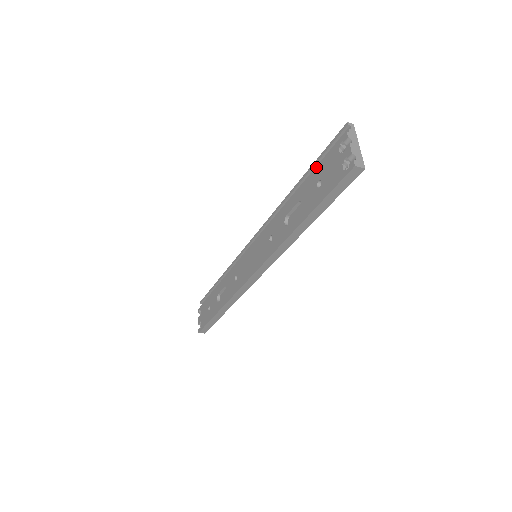
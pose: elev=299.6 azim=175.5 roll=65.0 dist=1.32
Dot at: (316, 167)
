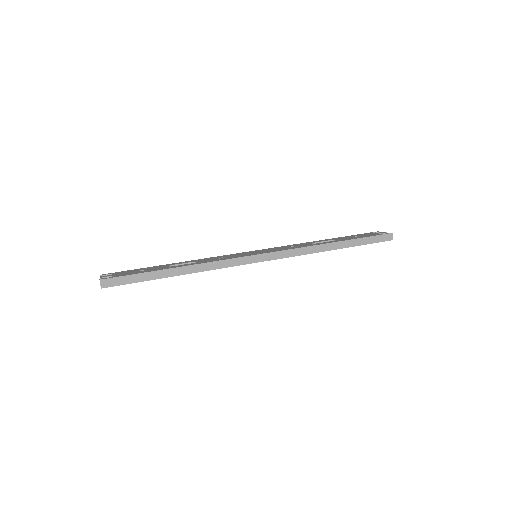
Dot at: occluded
